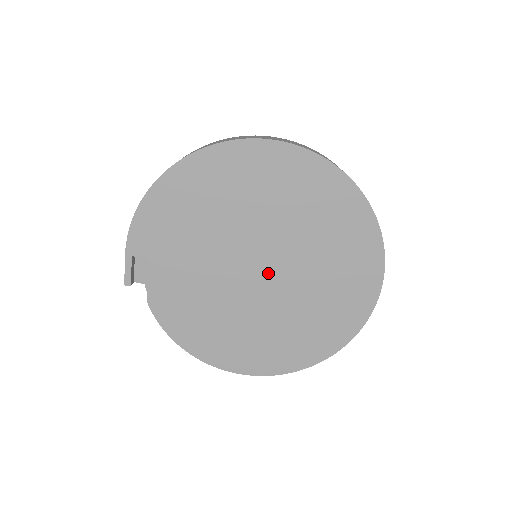
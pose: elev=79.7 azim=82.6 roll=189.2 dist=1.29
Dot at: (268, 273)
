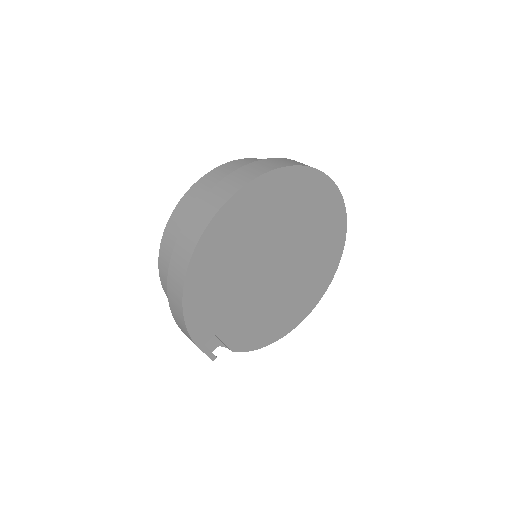
Dot at: (283, 262)
